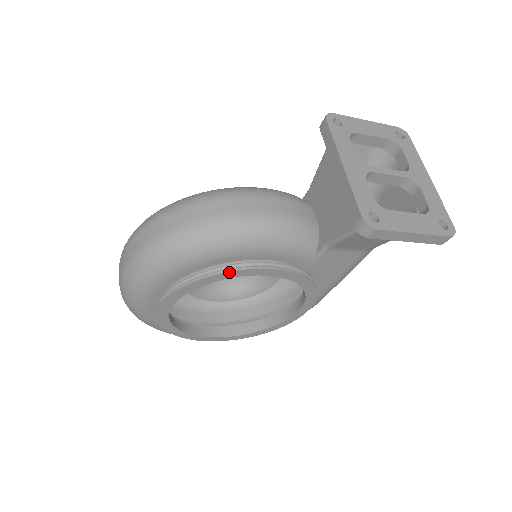
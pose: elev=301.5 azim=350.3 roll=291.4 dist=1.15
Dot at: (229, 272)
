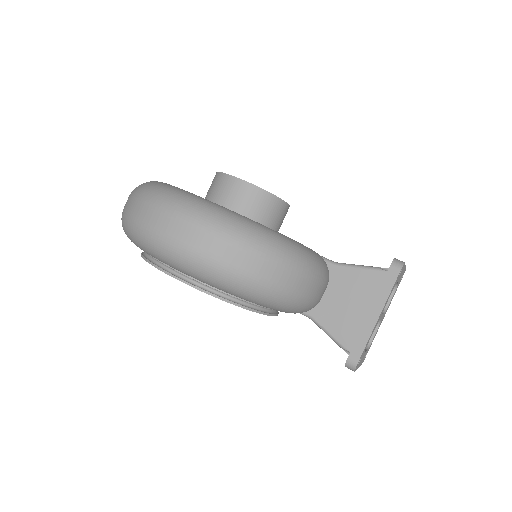
Dot at: (256, 312)
